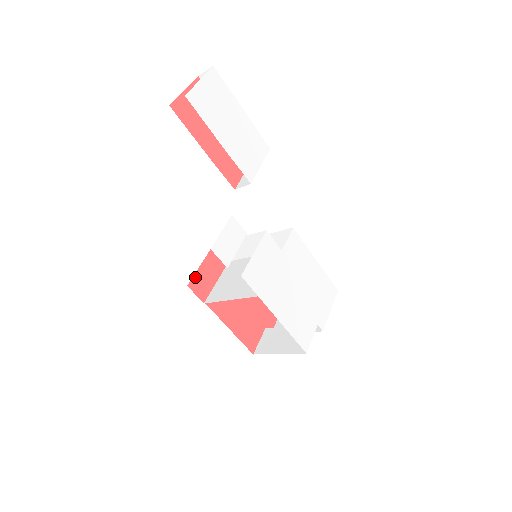
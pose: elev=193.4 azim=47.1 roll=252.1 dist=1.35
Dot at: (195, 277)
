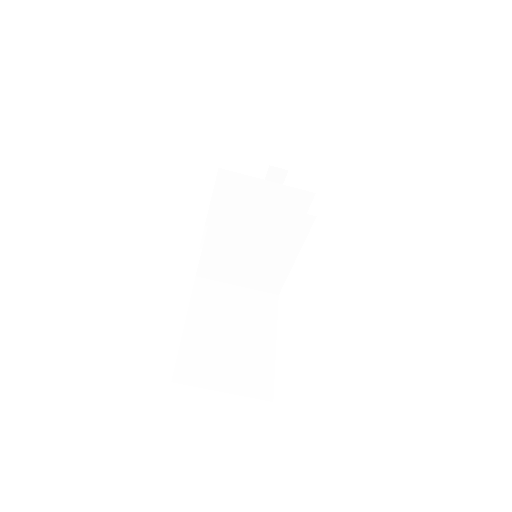
Dot at: occluded
